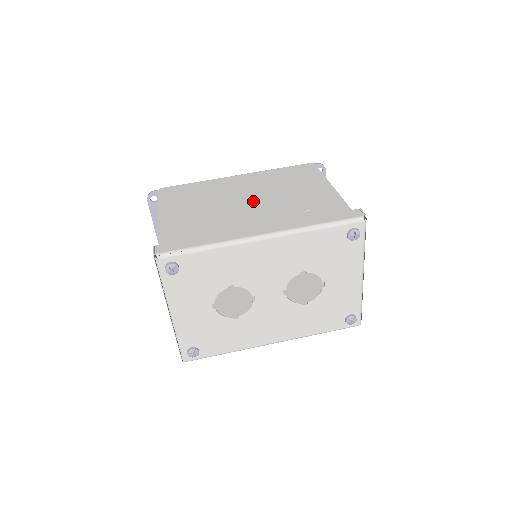
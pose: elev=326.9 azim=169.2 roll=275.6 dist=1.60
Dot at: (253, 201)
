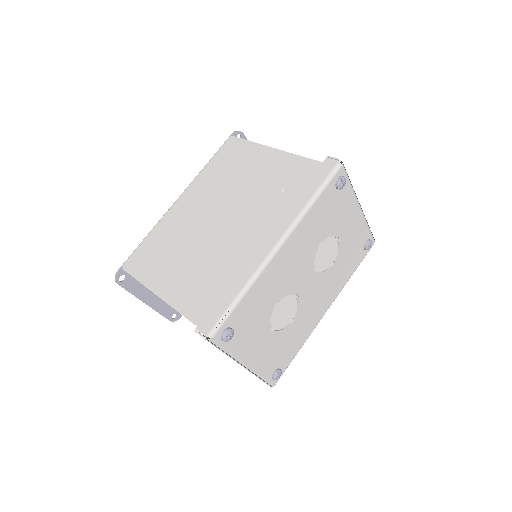
Dot at: (224, 215)
